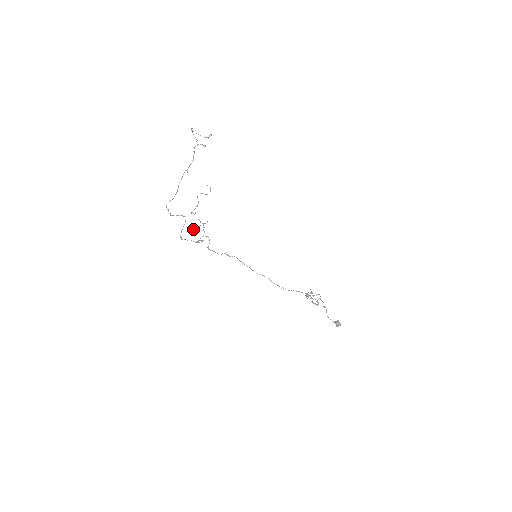
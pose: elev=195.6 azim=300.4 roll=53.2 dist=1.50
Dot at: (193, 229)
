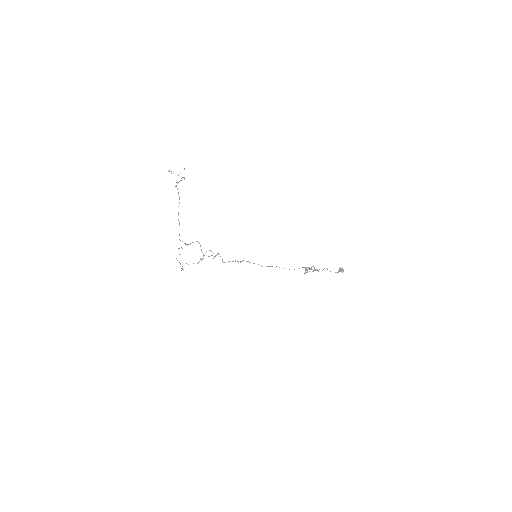
Dot at: occluded
